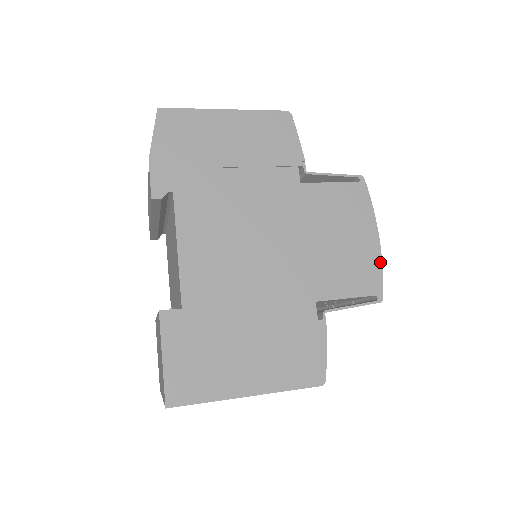
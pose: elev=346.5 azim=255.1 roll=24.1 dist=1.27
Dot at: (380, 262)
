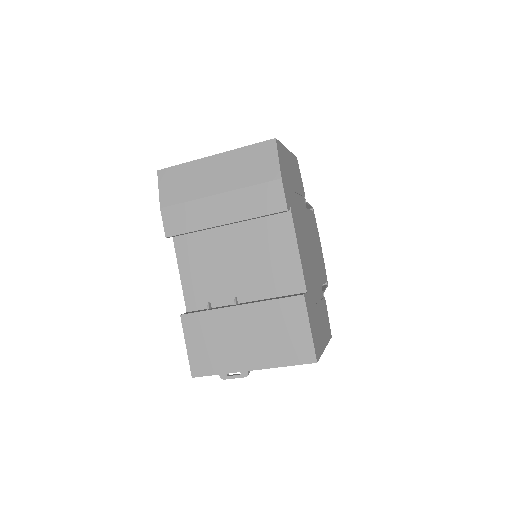
Dot at: occluded
